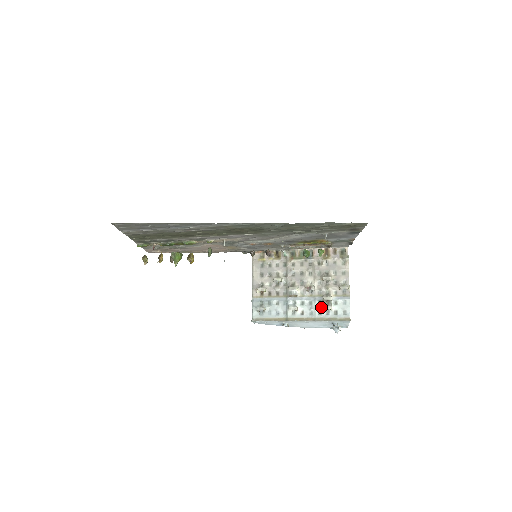
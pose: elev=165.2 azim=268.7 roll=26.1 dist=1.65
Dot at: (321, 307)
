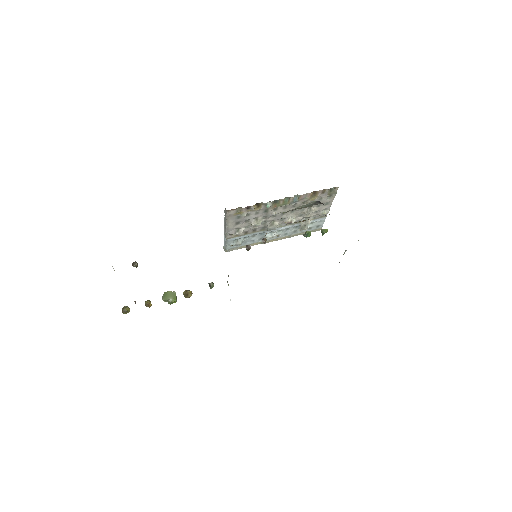
Dot at: (297, 229)
